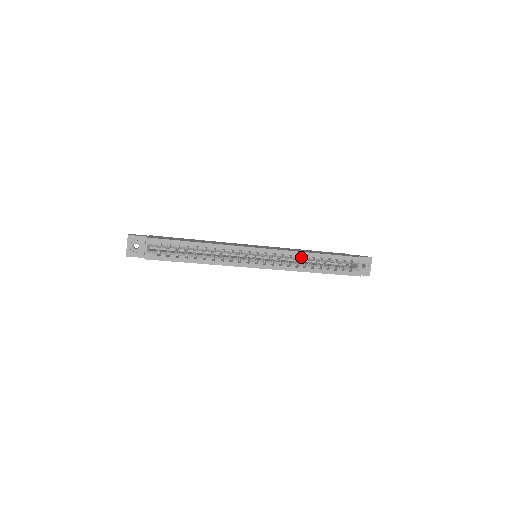
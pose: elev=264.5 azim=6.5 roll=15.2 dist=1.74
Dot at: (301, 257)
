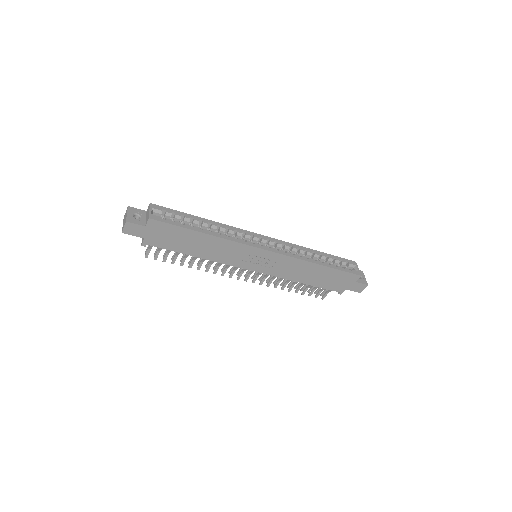
Dot at: (301, 250)
